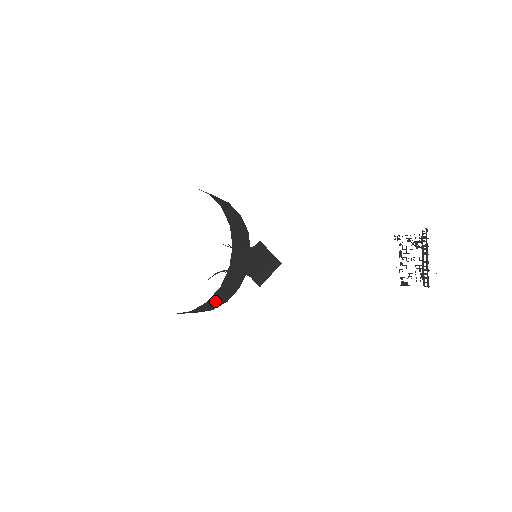
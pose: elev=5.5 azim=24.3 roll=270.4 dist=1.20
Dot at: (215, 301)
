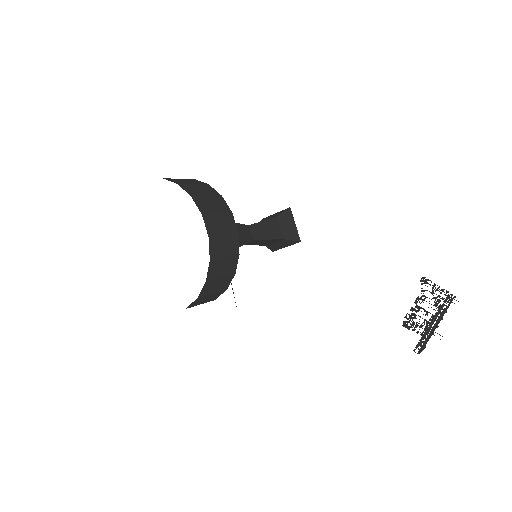
Dot at: occluded
